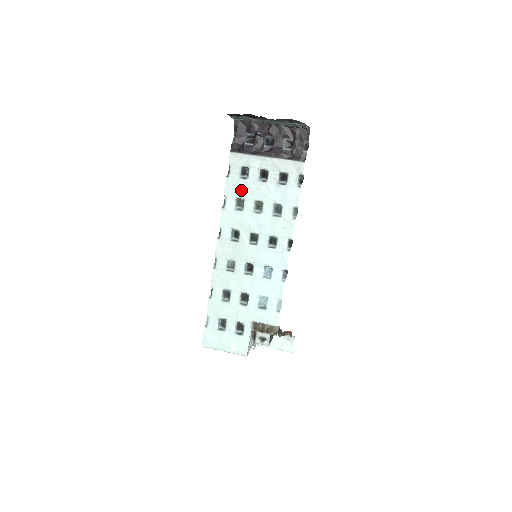
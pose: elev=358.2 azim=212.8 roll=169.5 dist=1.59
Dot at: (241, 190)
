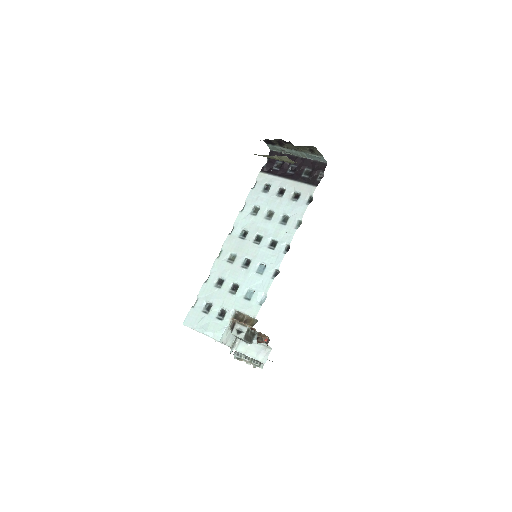
Dot at: (259, 200)
